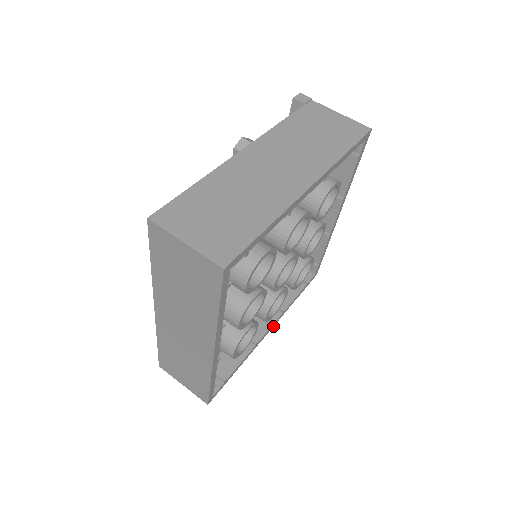
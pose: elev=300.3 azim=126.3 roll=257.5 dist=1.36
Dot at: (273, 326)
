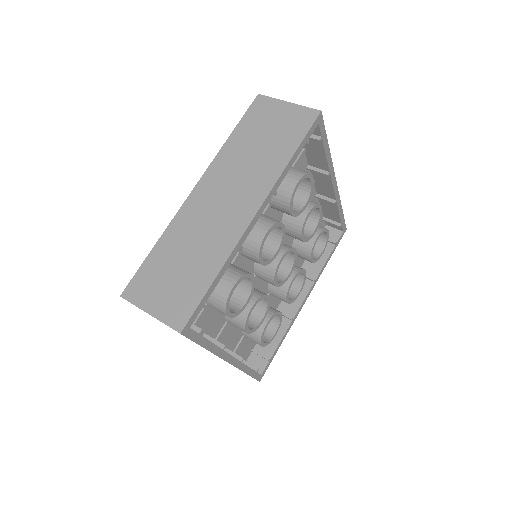
Dot at: (232, 364)
